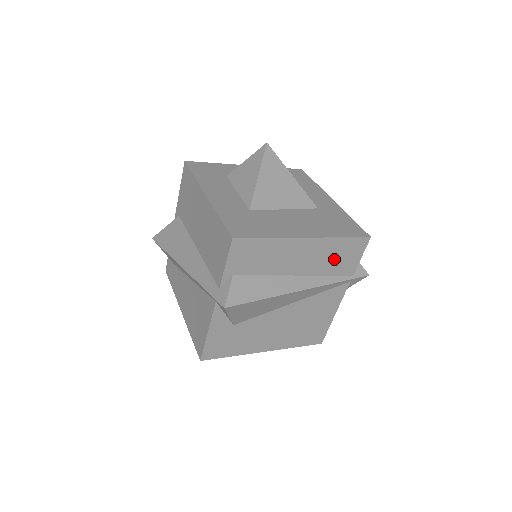
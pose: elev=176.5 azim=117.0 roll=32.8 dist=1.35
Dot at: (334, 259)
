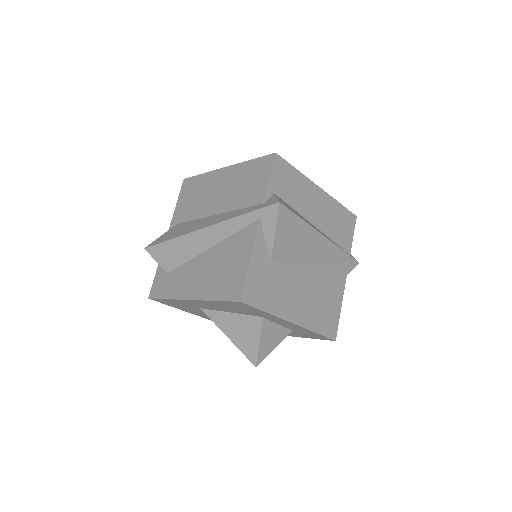
Dot at: (337, 225)
